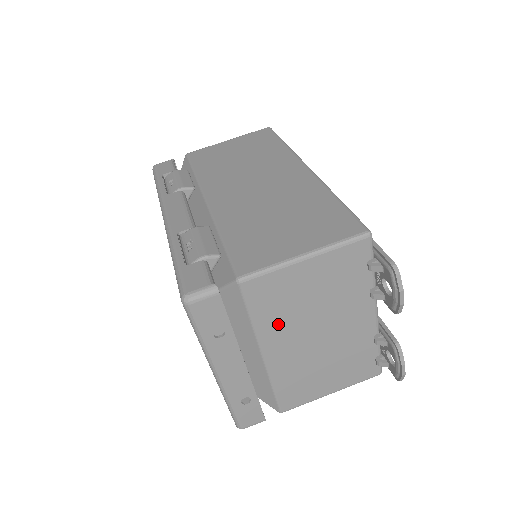
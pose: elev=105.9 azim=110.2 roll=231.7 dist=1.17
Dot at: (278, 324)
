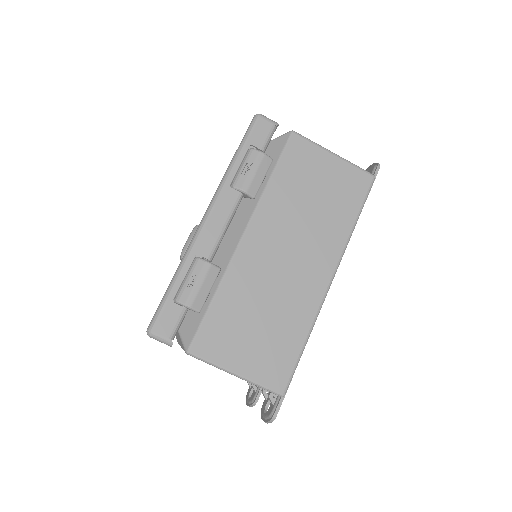
Dot at: occluded
